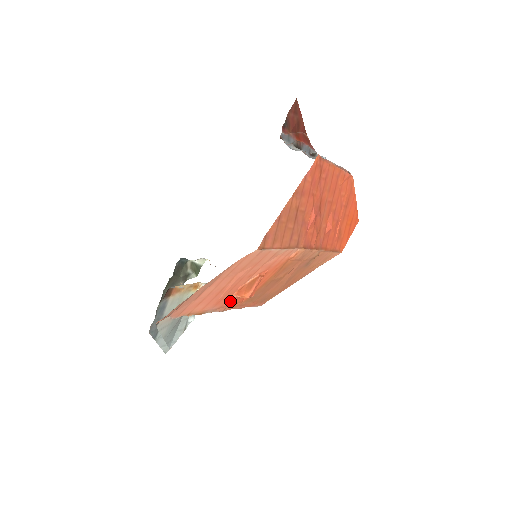
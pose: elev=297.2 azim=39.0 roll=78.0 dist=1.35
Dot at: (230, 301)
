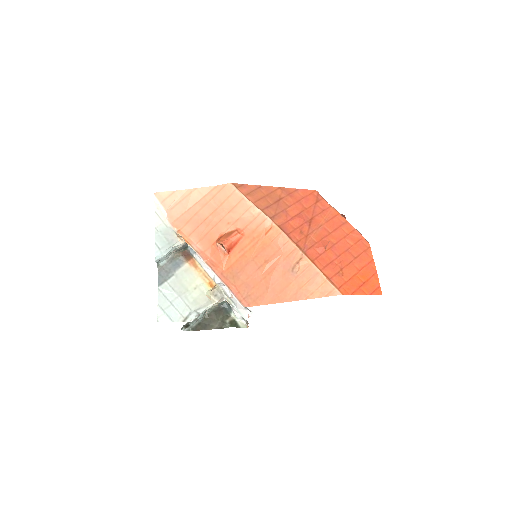
Dot at: (212, 251)
